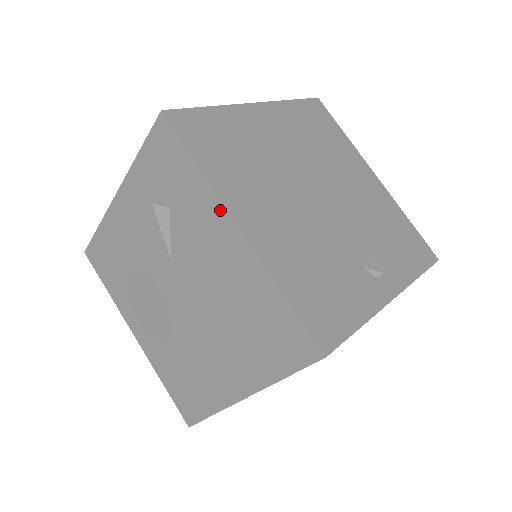
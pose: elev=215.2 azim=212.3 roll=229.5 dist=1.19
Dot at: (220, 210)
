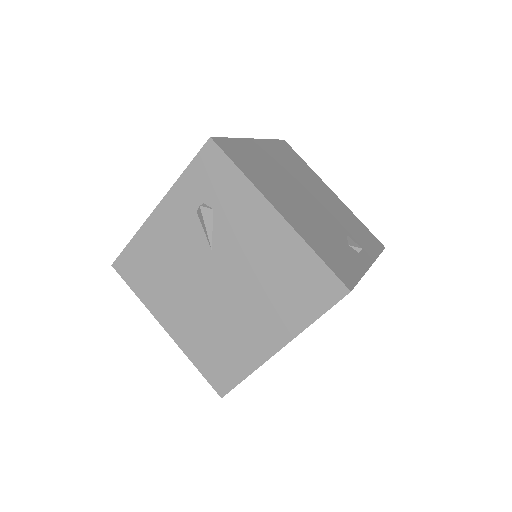
Dot at: (261, 202)
